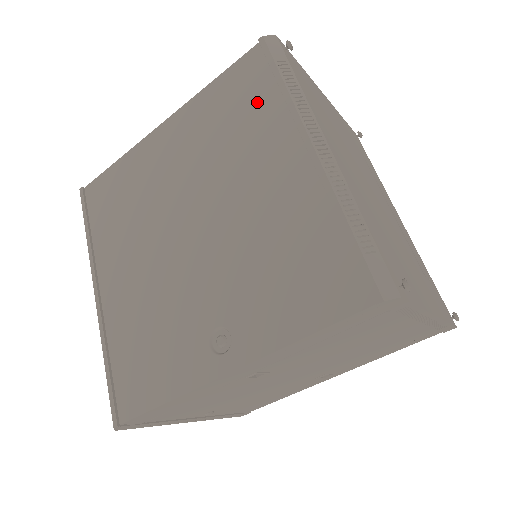
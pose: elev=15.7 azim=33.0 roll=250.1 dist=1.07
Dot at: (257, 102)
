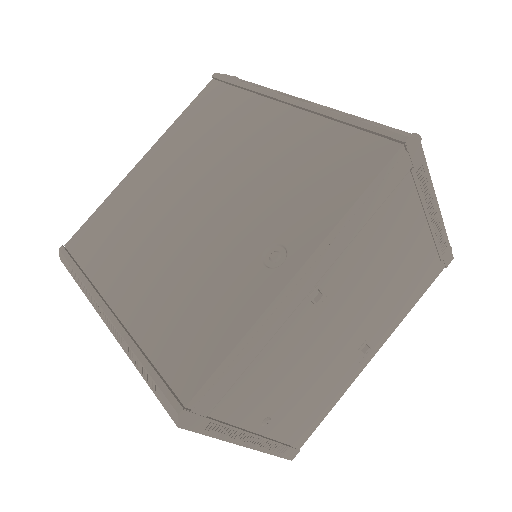
Dot at: (228, 105)
